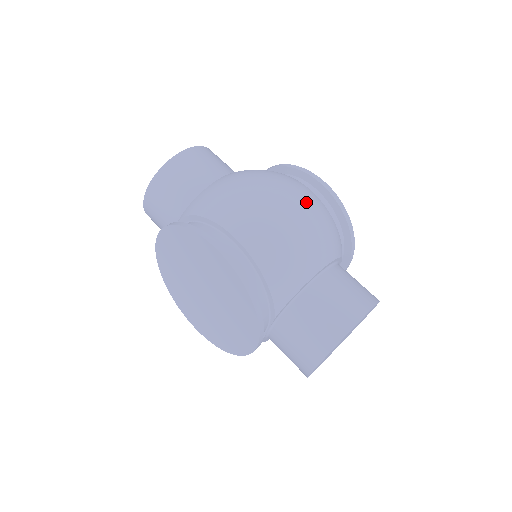
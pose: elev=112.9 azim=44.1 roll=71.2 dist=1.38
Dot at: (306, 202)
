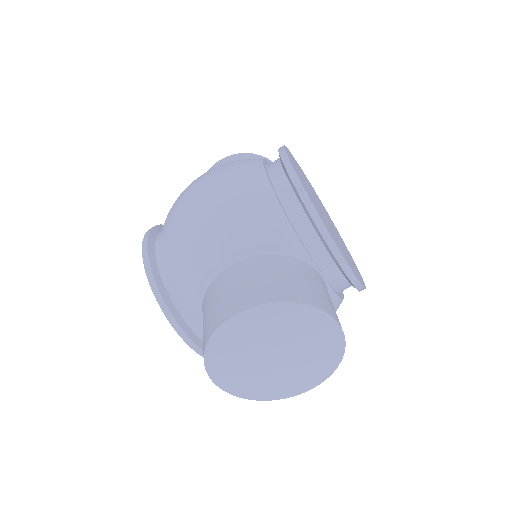
Dot at: (227, 183)
